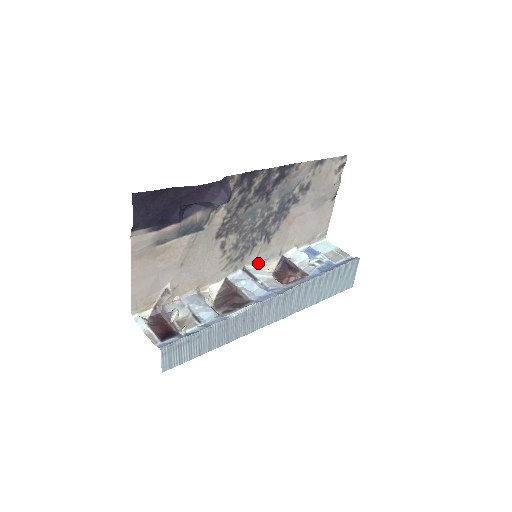
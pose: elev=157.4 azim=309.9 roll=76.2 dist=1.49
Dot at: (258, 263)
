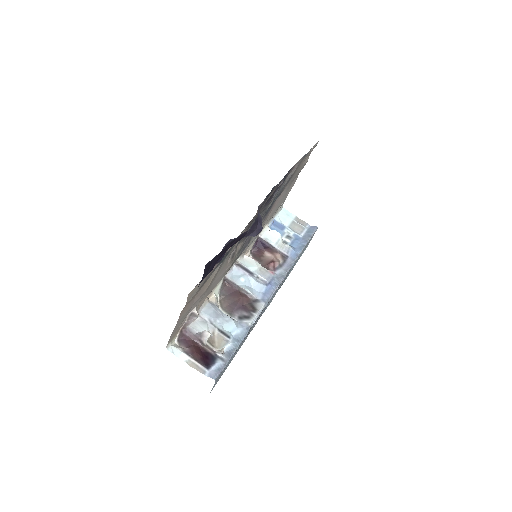
Dot at: (244, 252)
